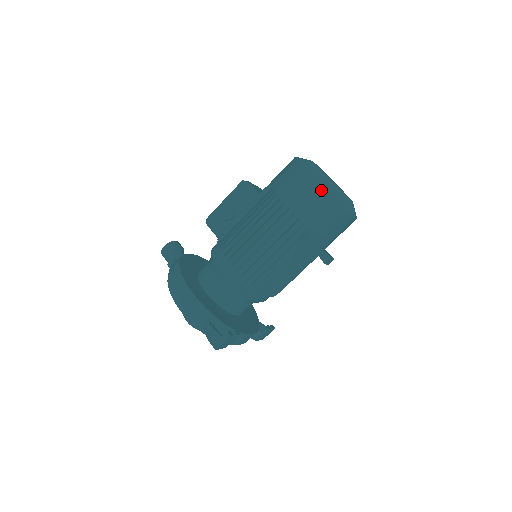
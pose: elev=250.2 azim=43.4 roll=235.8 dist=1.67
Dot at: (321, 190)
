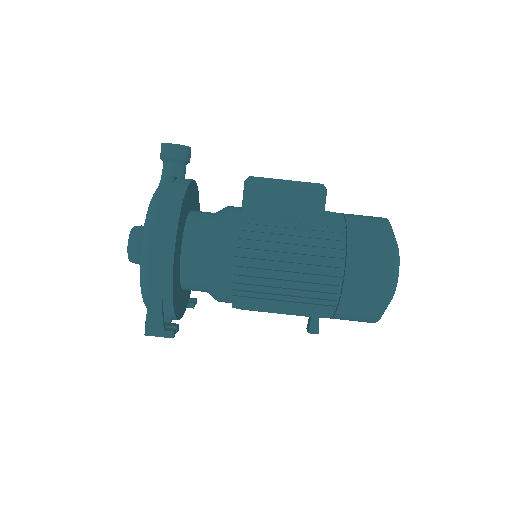
Dot at: (385, 296)
